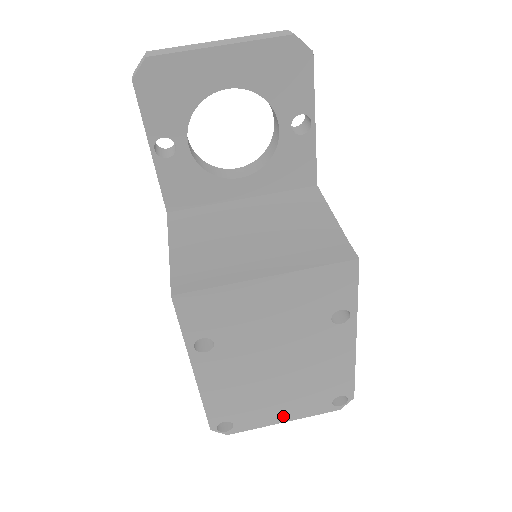
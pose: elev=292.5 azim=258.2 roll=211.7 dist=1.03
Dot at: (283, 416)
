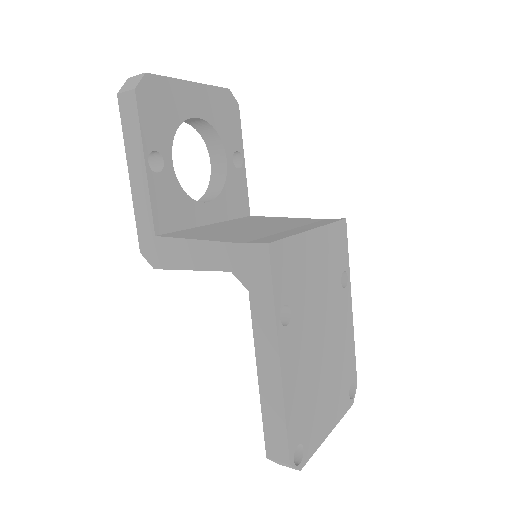
Dot at: (328, 423)
